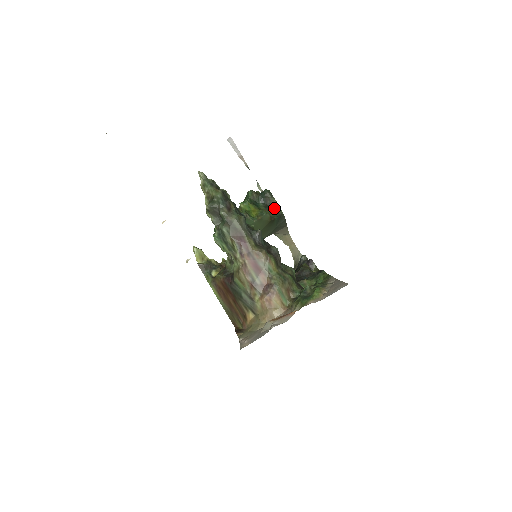
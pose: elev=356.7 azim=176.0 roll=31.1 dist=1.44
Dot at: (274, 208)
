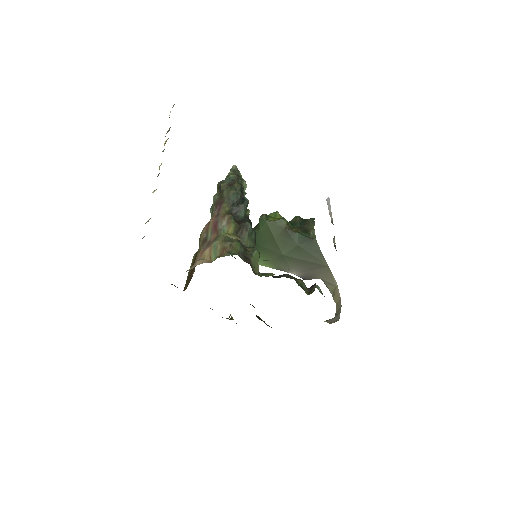
Dot at: (308, 231)
